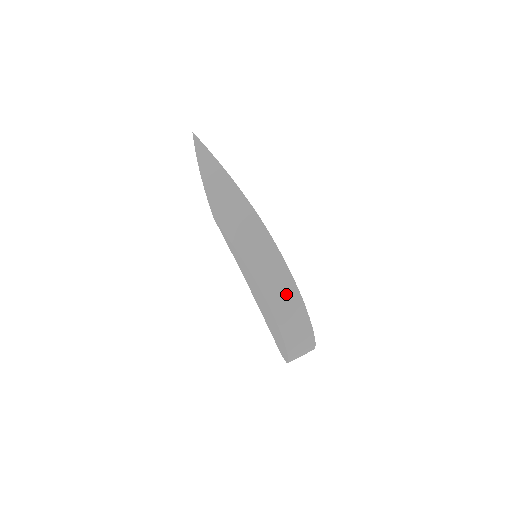
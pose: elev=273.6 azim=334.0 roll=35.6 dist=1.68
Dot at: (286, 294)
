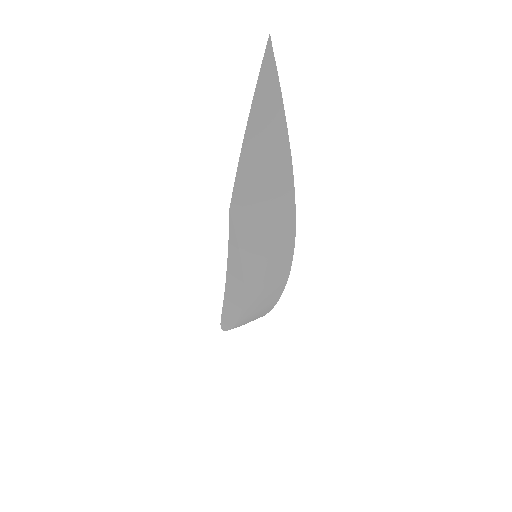
Dot at: (268, 299)
